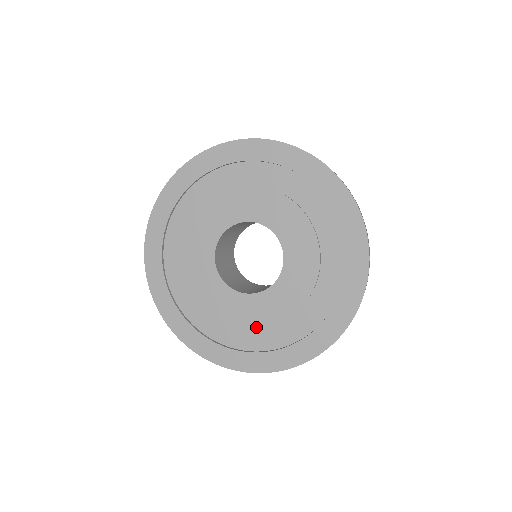
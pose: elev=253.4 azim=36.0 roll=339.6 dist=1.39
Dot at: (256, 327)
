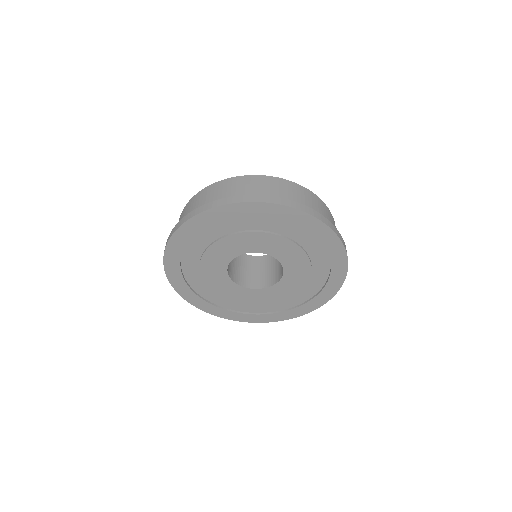
Dot at: (224, 297)
